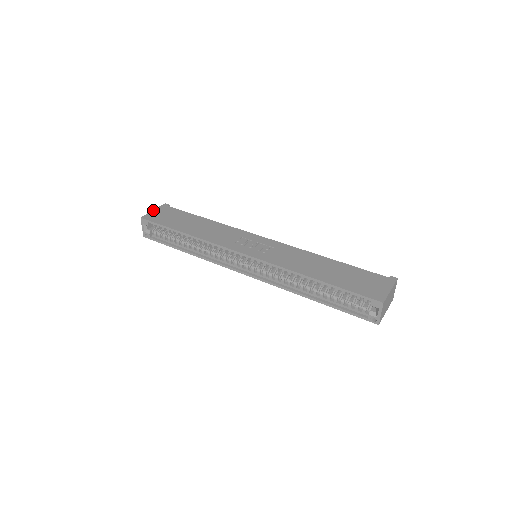
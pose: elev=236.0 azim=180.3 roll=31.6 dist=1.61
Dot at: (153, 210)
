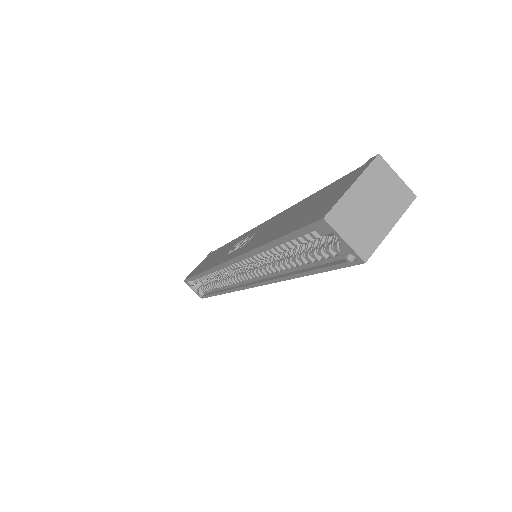
Dot at: (197, 266)
